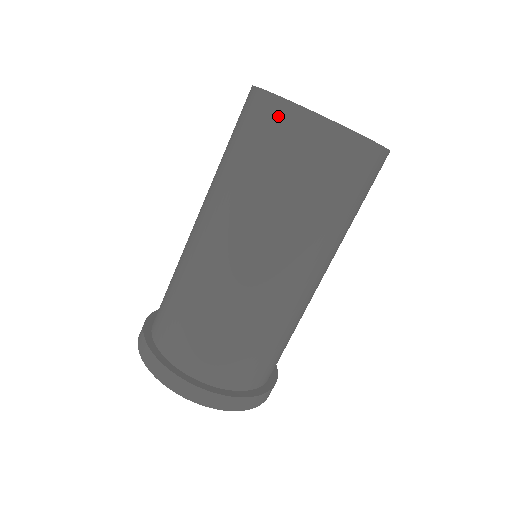
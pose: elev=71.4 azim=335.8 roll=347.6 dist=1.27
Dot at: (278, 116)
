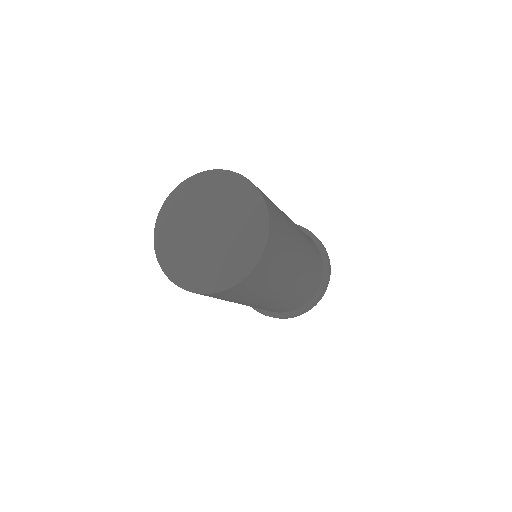
Dot at: occluded
